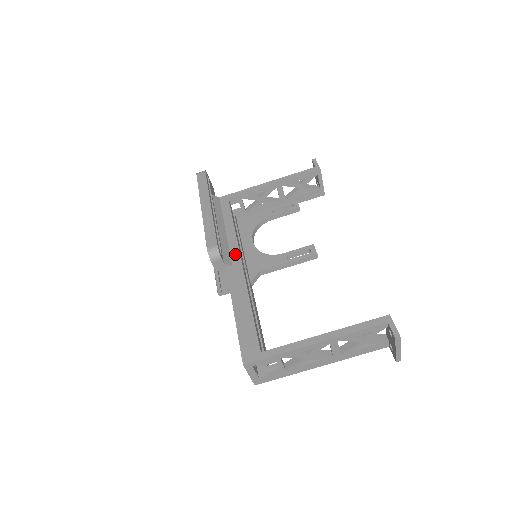
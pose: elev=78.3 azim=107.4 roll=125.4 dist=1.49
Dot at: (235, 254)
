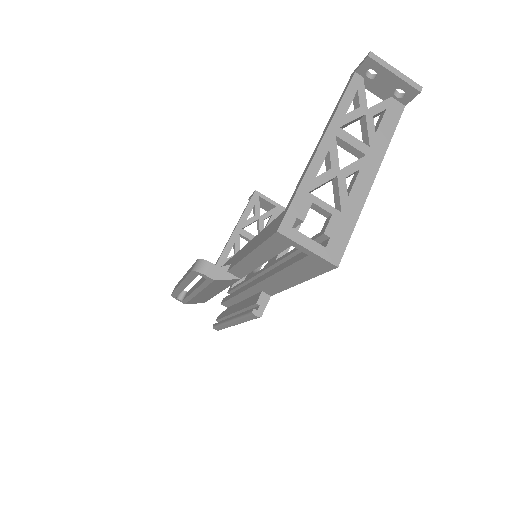
Dot at: (229, 262)
